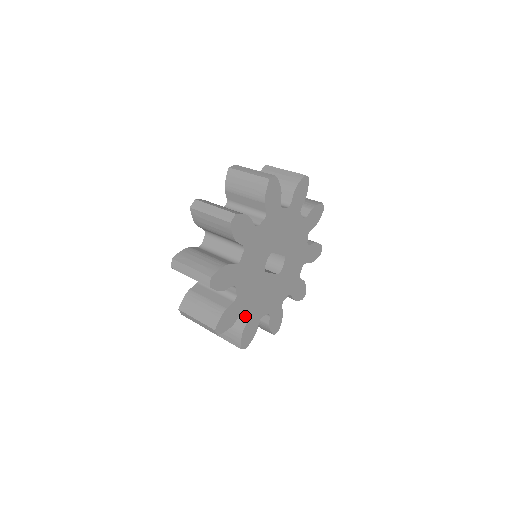
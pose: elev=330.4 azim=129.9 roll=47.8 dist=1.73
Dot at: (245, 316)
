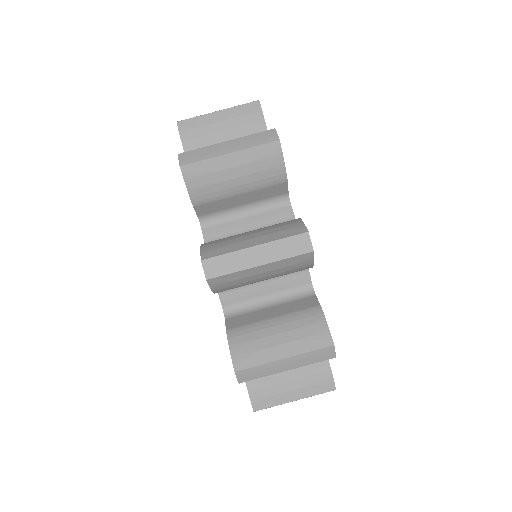
Dot at: occluded
